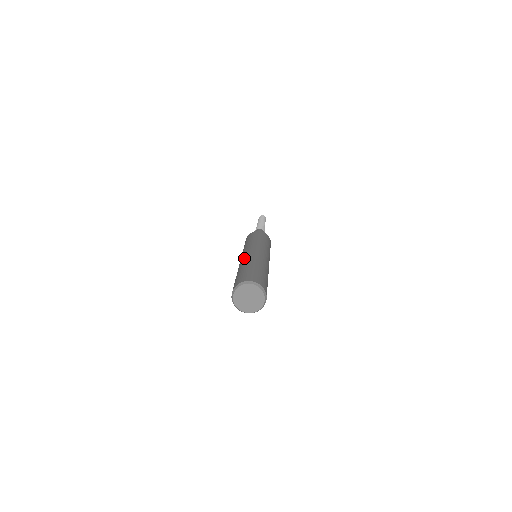
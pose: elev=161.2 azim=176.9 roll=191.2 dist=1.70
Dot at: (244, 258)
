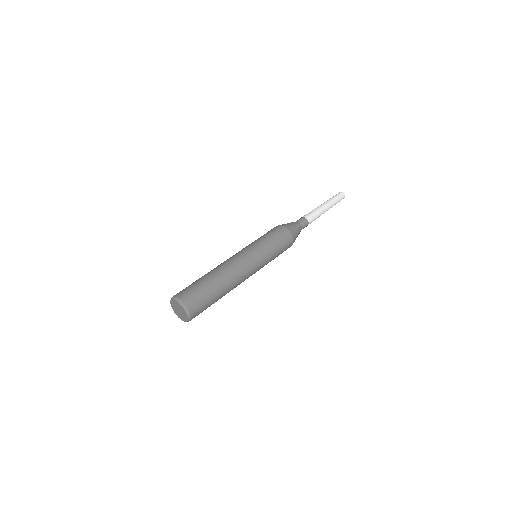
Dot at: (222, 263)
